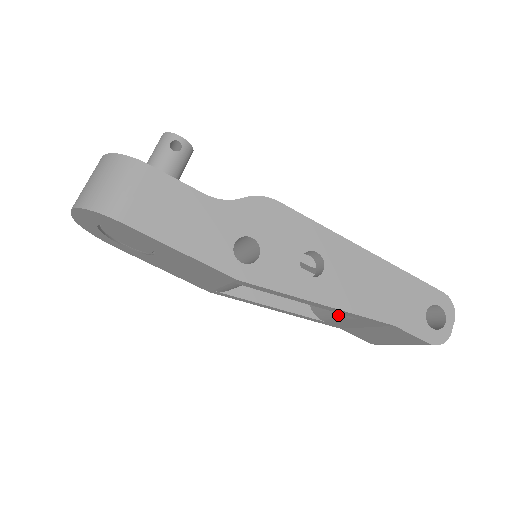
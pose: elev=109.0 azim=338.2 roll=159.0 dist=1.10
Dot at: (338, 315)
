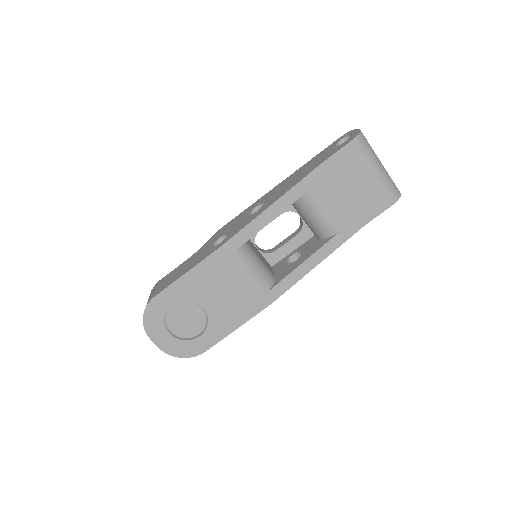
Dot at: (315, 208)
